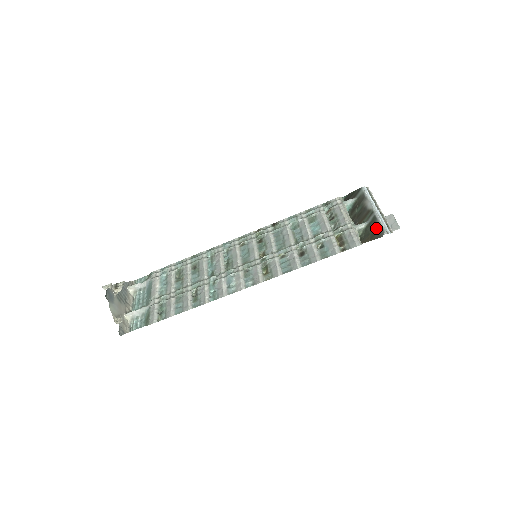
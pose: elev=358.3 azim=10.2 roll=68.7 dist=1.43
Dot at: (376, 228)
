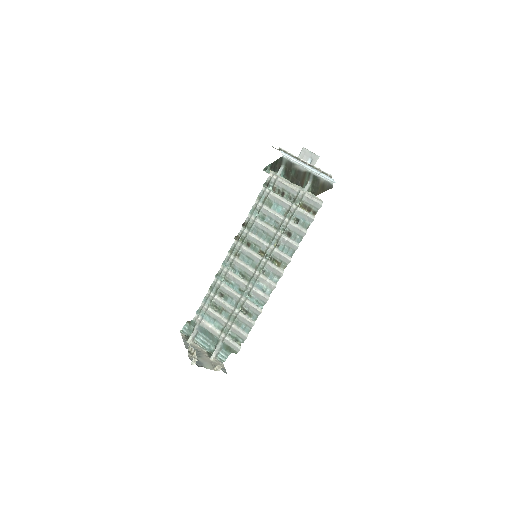
Dot at: (322, 183)
